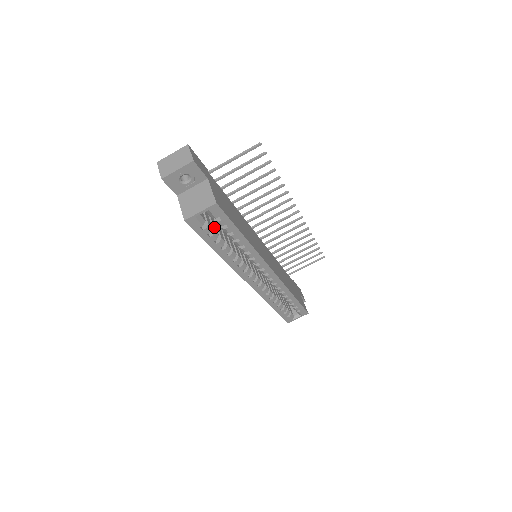
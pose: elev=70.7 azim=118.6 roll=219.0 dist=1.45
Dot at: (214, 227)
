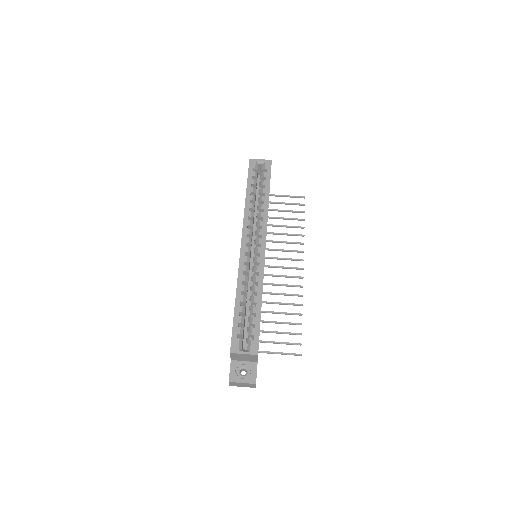
Dot at: (256, 184)
